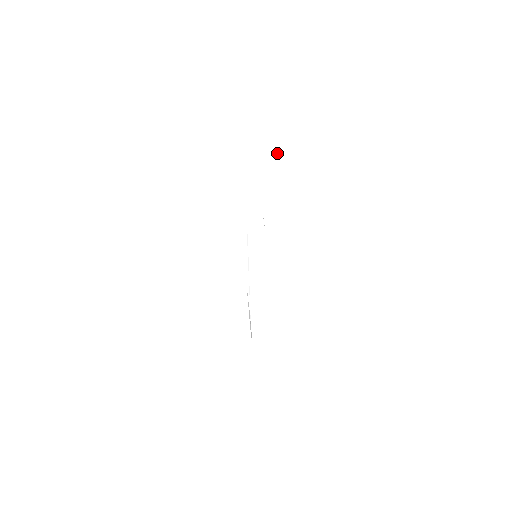
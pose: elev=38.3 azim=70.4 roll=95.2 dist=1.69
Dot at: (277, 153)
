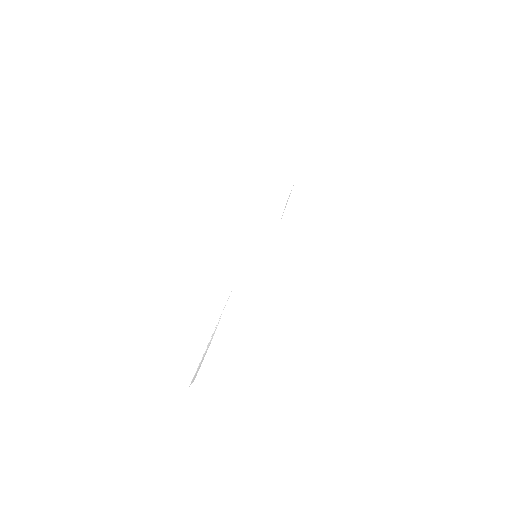
Dot at: occluded
